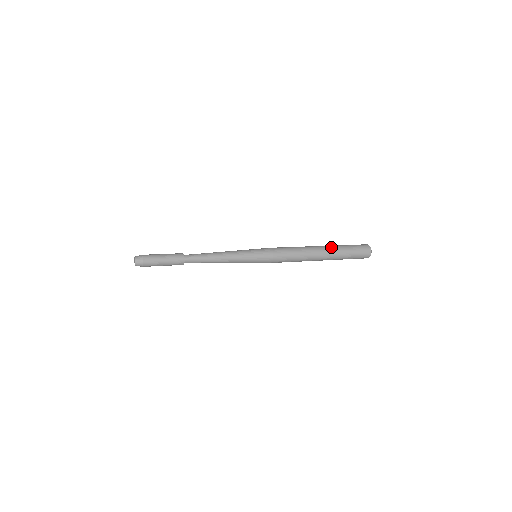
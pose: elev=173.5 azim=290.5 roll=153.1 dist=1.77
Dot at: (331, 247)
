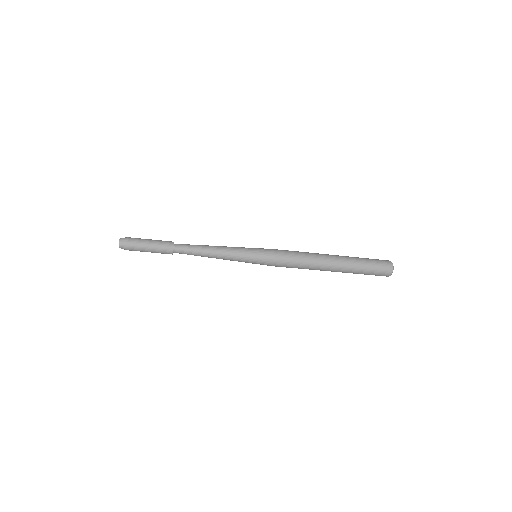
Dot at: (344, 256)
